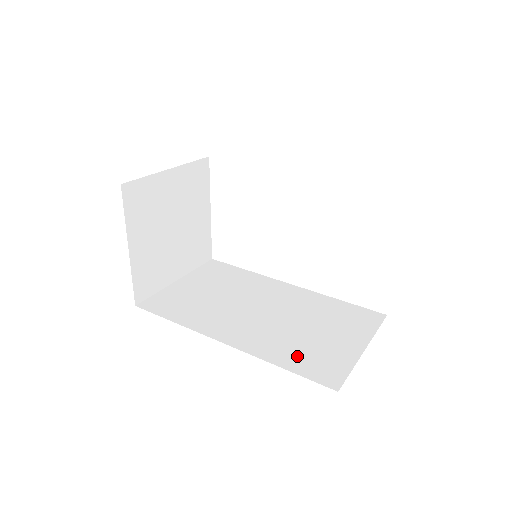
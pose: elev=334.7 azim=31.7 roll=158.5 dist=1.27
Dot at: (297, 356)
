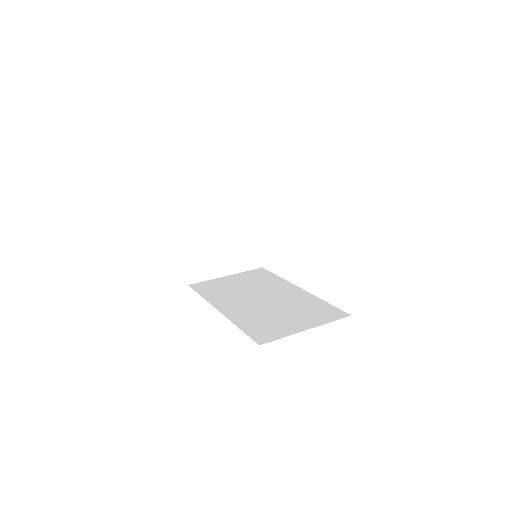
Dot at: (255, 324)
